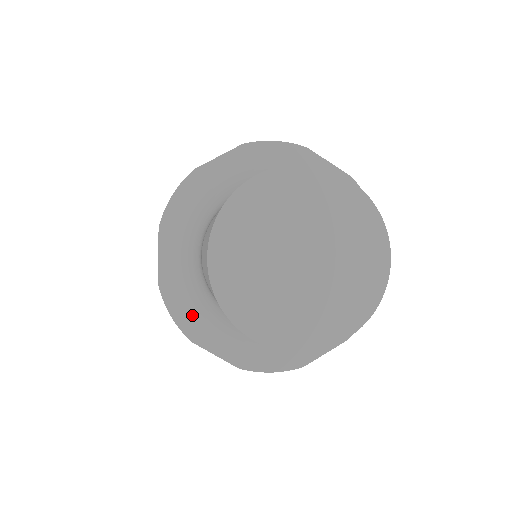
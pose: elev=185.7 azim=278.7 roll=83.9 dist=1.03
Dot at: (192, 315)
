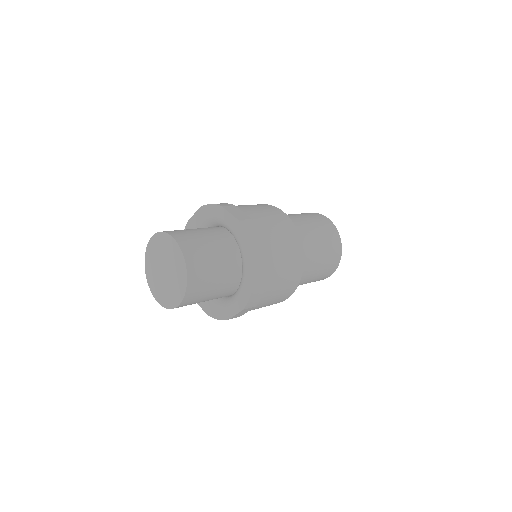
Dot at: occluded
